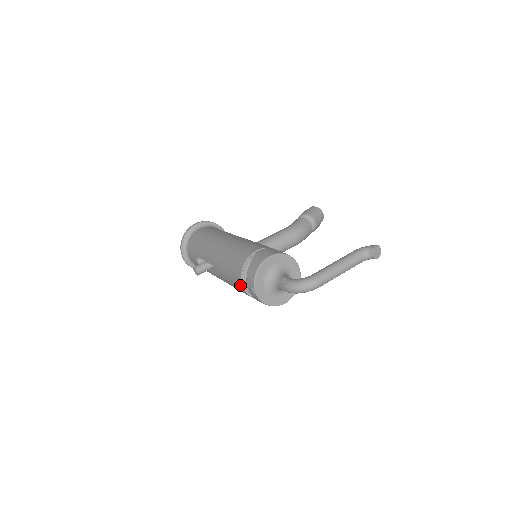
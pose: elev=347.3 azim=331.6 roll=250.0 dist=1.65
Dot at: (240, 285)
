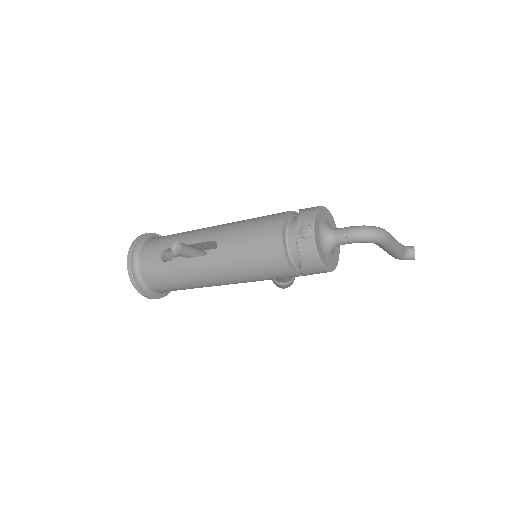
Dot at: (277, 236)
